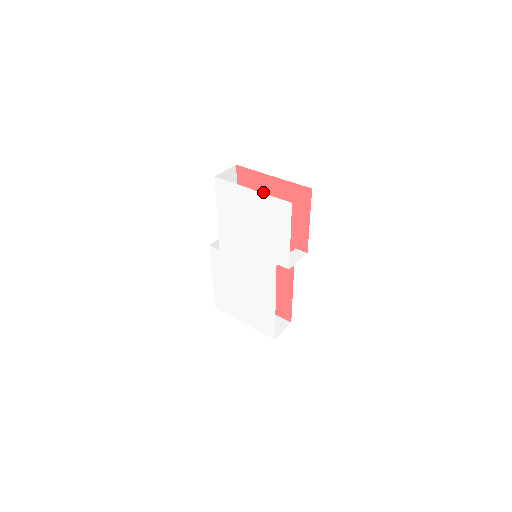
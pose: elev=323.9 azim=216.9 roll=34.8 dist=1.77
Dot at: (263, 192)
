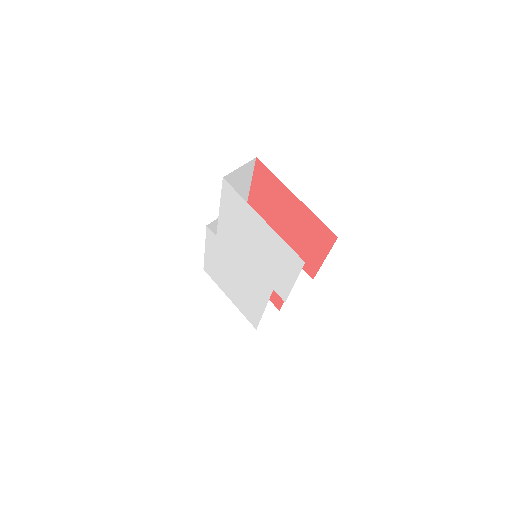
Dot at: (281, 202)
